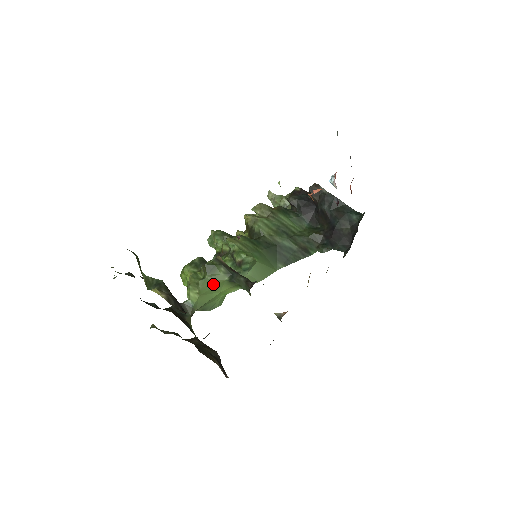
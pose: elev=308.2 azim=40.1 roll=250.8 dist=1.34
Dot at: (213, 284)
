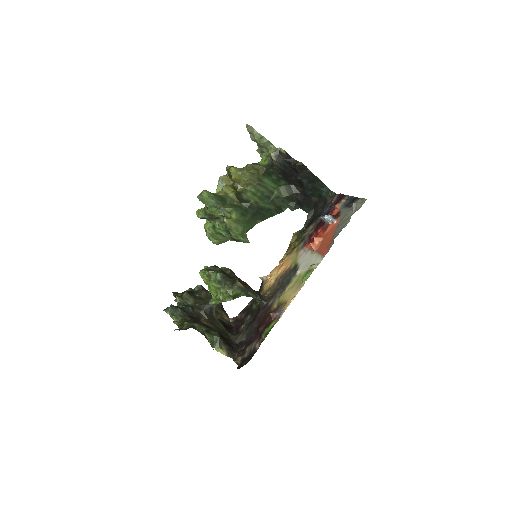
Dot at: occluded
